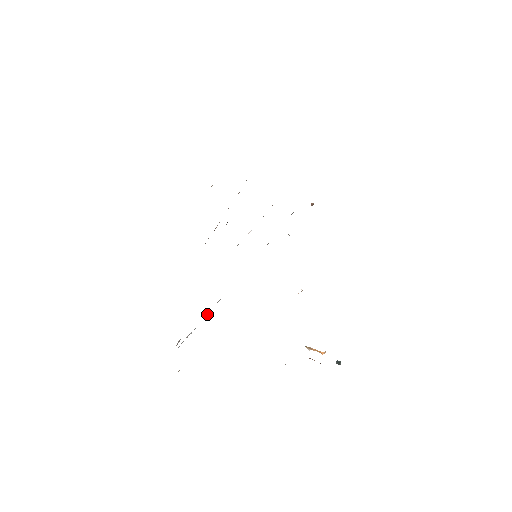
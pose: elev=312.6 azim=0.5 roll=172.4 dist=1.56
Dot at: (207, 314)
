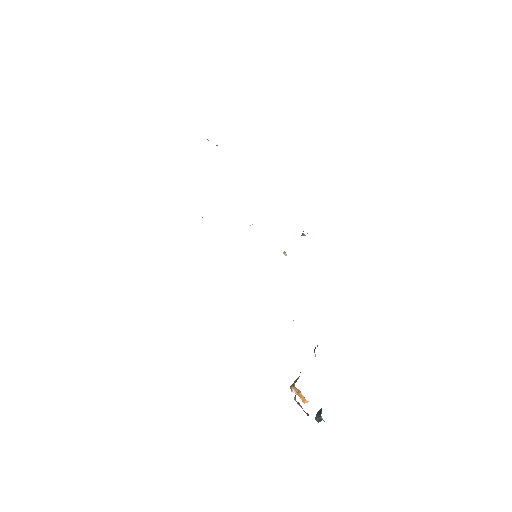
Dot at: occluded
